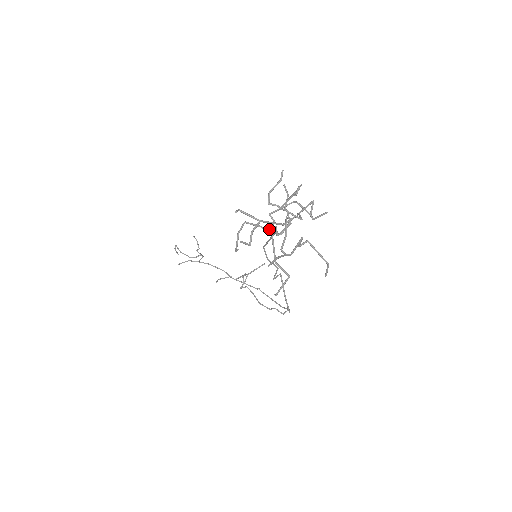
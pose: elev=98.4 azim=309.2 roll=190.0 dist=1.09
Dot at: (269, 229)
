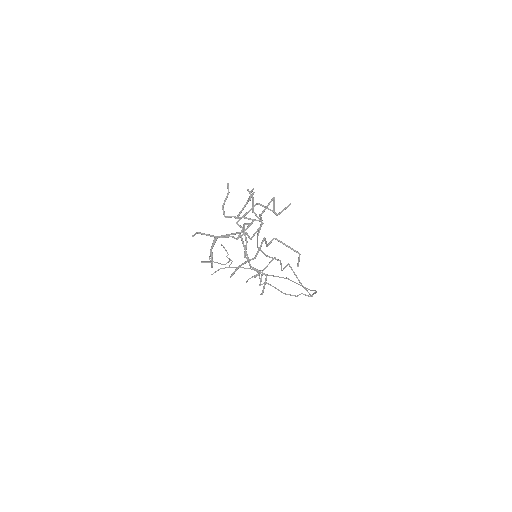
Dot at: (239, 237)
